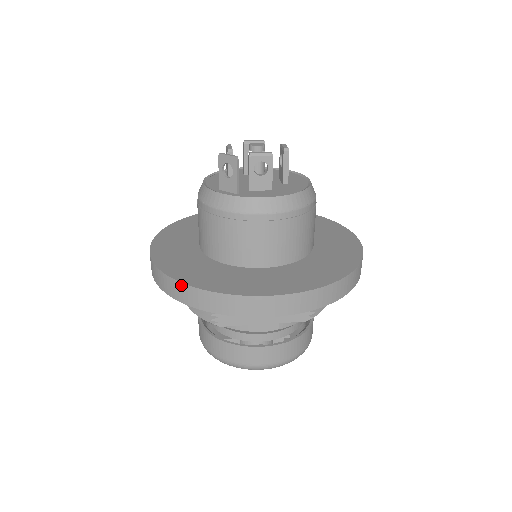
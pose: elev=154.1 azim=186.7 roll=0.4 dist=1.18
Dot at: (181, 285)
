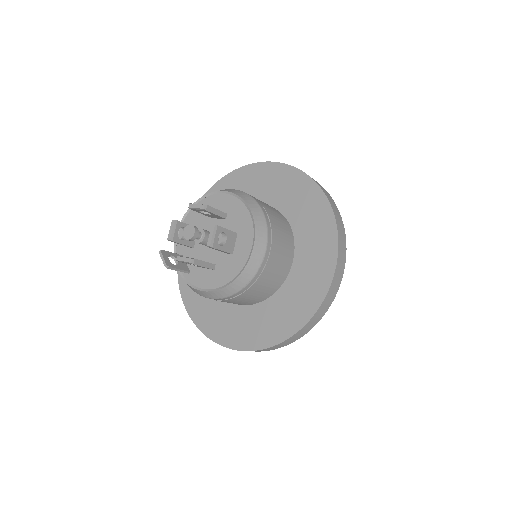
Dot at: (187, 308)
